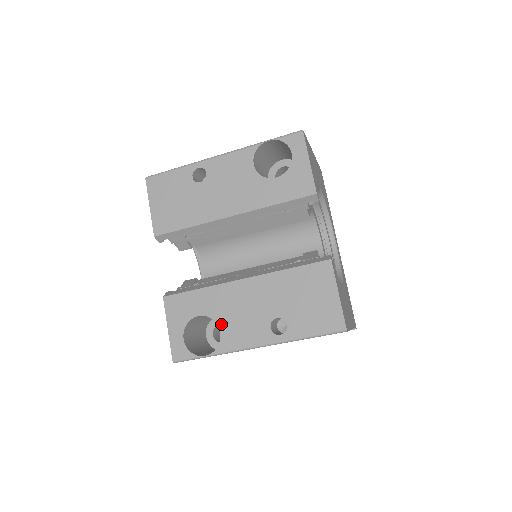
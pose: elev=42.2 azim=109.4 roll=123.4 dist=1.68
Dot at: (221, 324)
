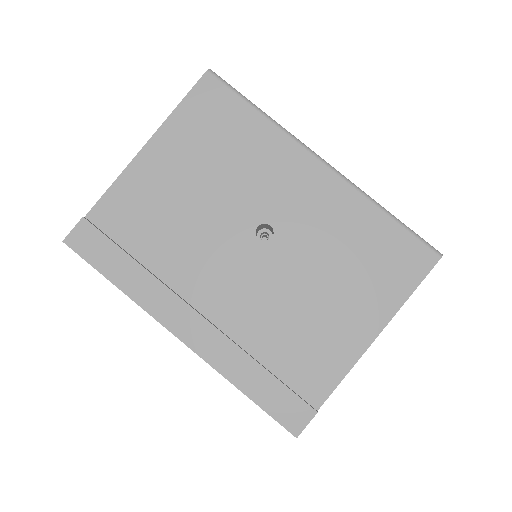
Dot at: occluded
